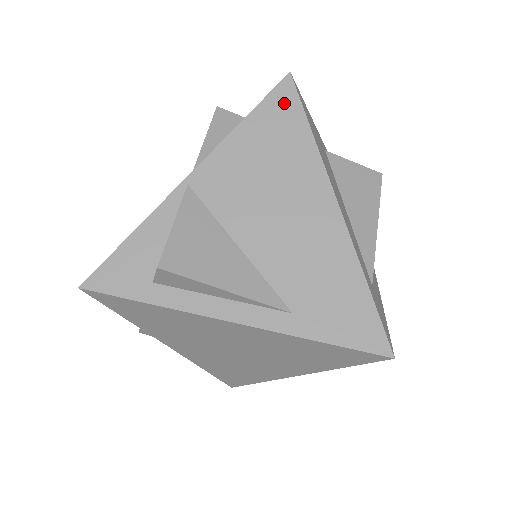
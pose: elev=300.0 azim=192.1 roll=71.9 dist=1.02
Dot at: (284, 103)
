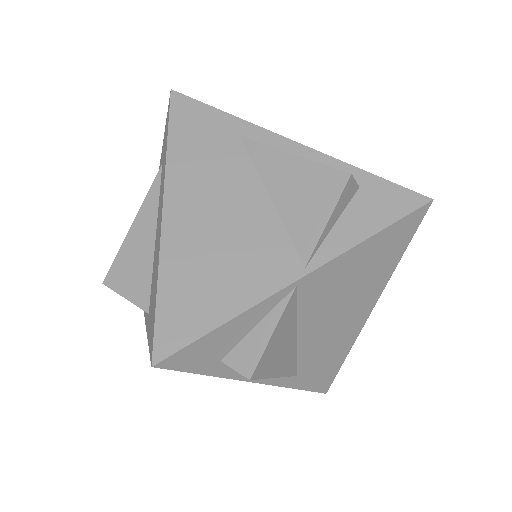
Dot at: (408, 228)
